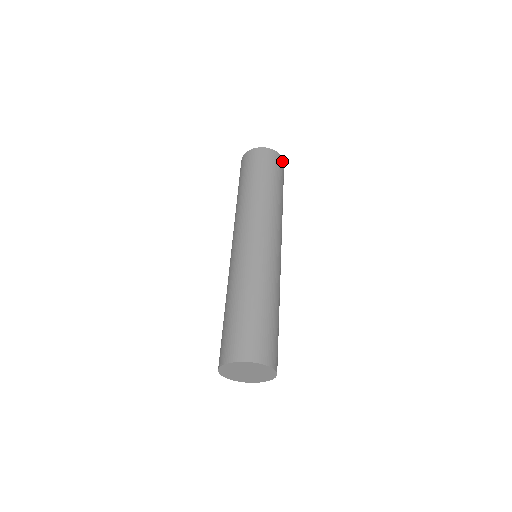
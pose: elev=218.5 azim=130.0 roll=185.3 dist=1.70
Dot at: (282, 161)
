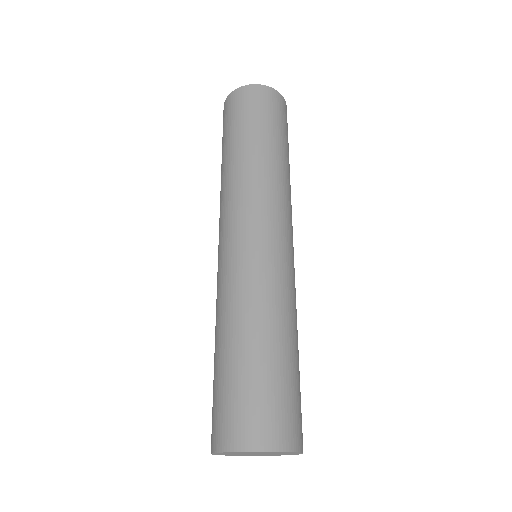
Dot at: (268, 92)
